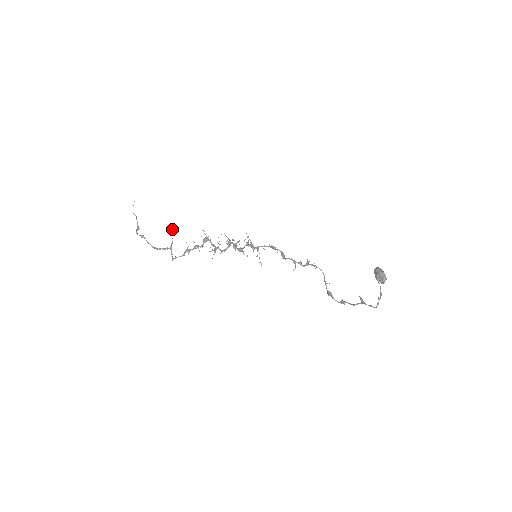
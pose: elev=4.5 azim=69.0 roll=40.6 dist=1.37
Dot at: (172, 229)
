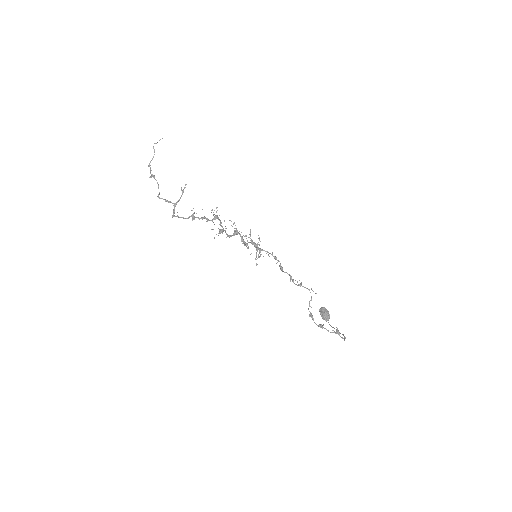
Dot at: (184, 187)
